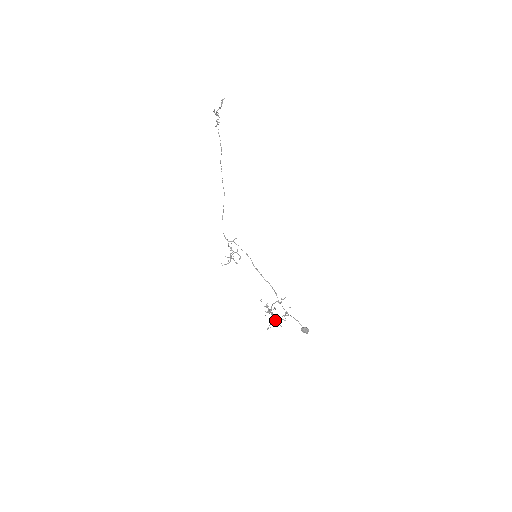
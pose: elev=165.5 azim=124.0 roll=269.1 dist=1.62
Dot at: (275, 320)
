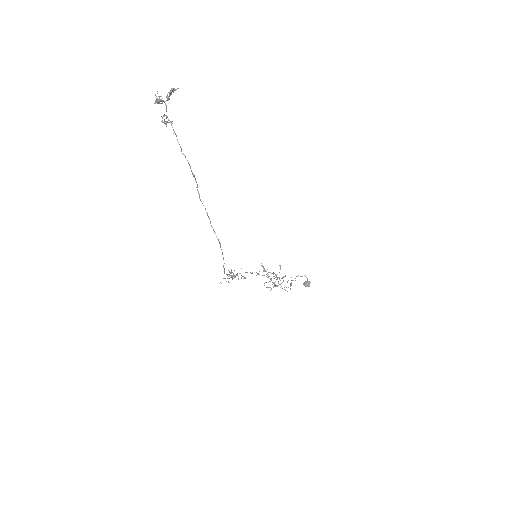
Dot at: (277, 286)
